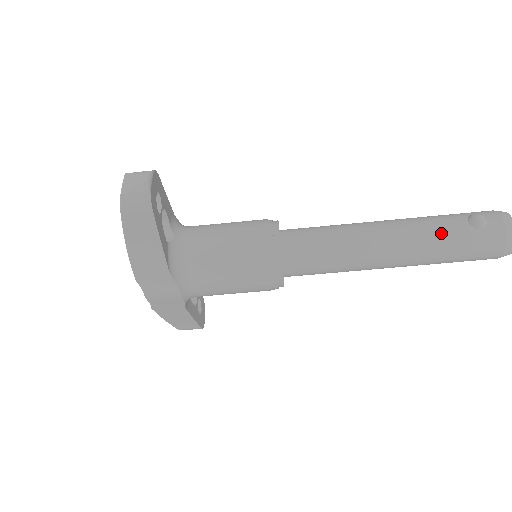
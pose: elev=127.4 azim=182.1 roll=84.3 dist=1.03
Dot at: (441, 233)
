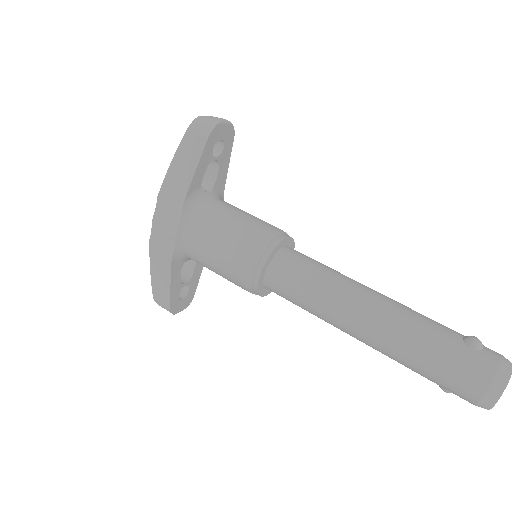
Dot at: (428, 327)
